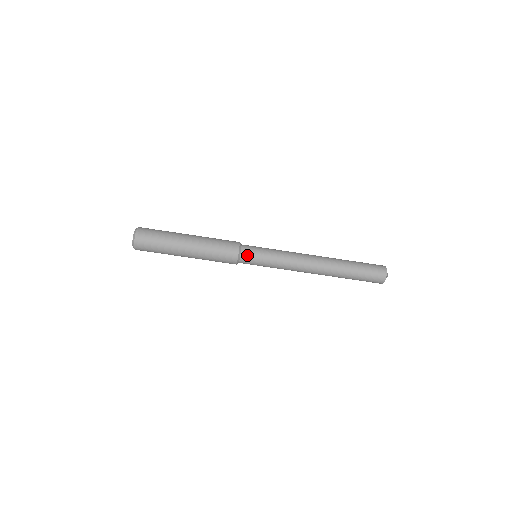
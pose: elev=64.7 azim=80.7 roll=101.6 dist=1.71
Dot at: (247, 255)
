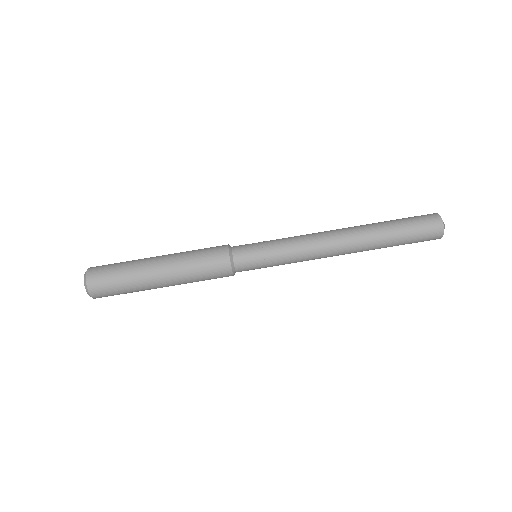
Dot at: (241, 248)
